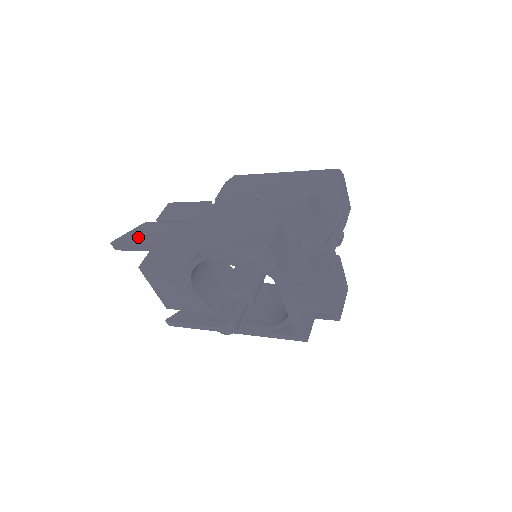
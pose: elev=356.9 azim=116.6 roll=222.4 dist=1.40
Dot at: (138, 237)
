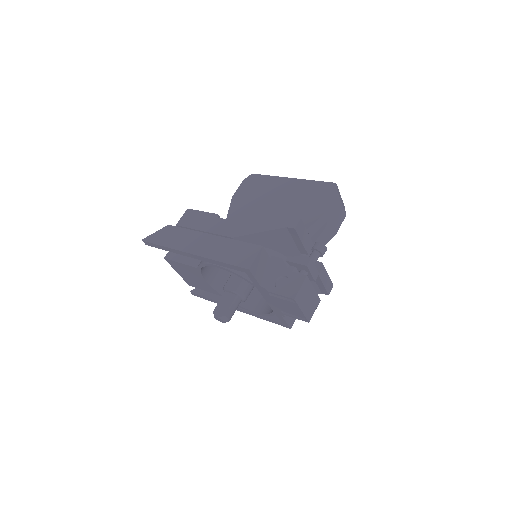
Dot at: (161, 239)
